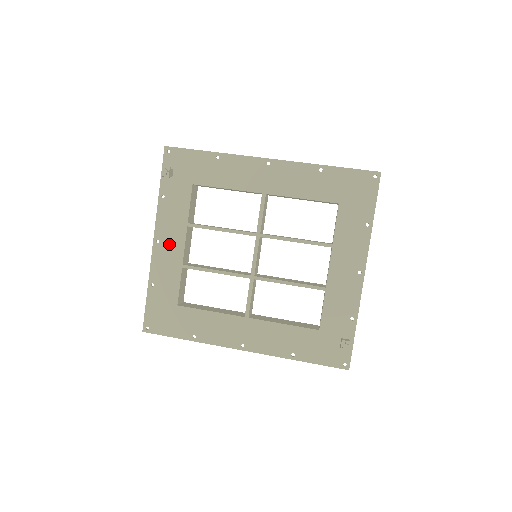
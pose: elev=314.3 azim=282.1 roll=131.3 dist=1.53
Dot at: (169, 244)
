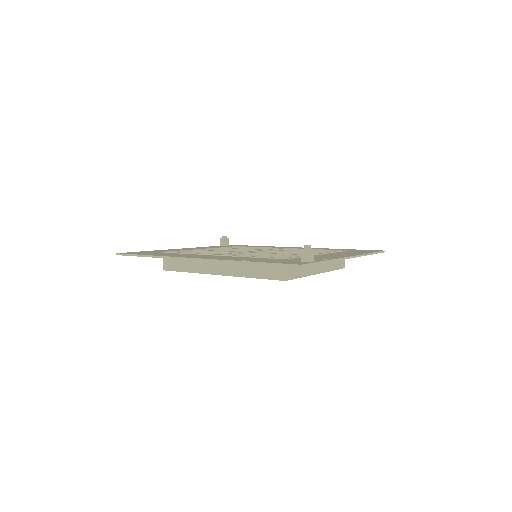
Dot at: occluded
